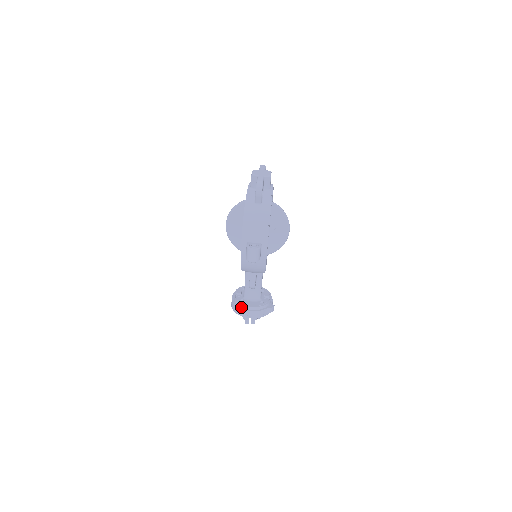
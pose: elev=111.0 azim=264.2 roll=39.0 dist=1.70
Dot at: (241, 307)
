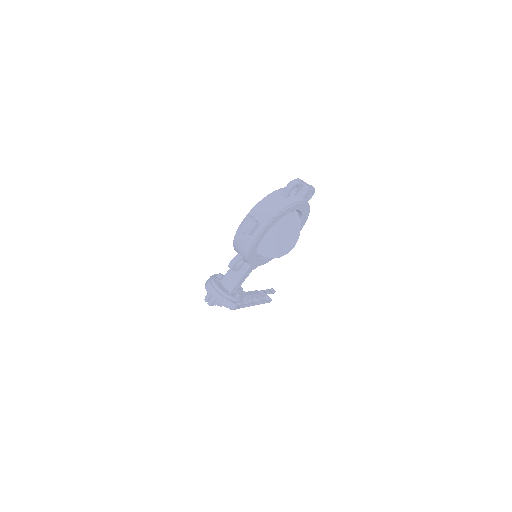
Dot at: (212, 283)
